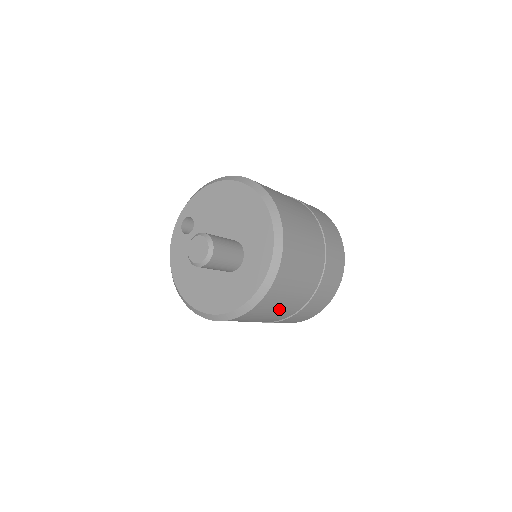
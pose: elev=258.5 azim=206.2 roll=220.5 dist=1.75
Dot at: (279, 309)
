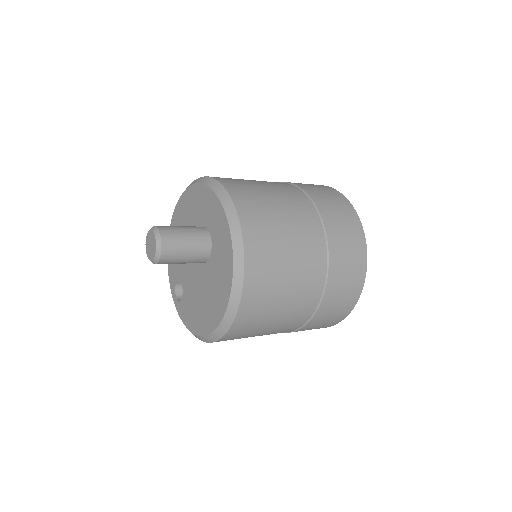
Dot at: (289, 238)
